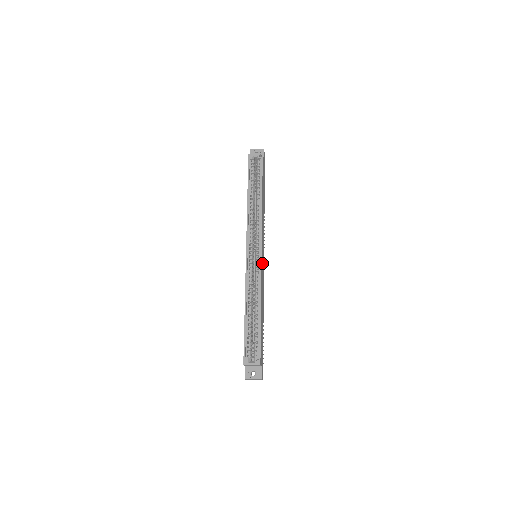
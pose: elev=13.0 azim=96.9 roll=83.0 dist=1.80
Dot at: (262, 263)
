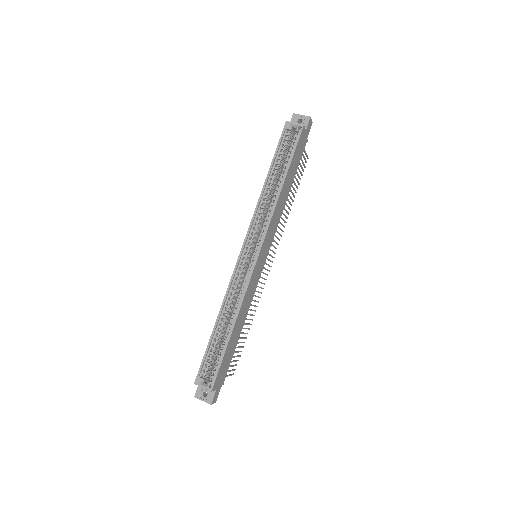
Dot at: (257, 270)
